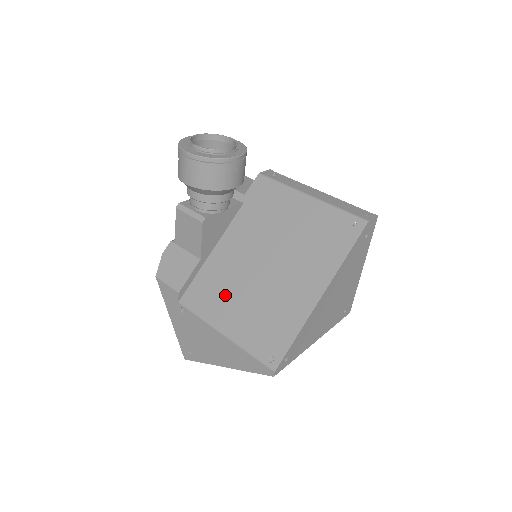
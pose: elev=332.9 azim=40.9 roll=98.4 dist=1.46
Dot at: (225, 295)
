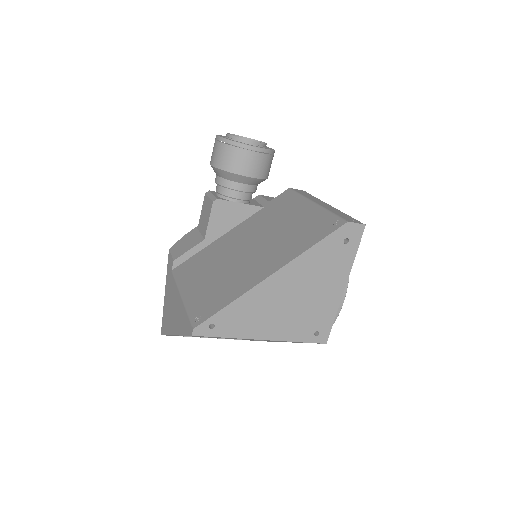
Dot at: (204, 268)
